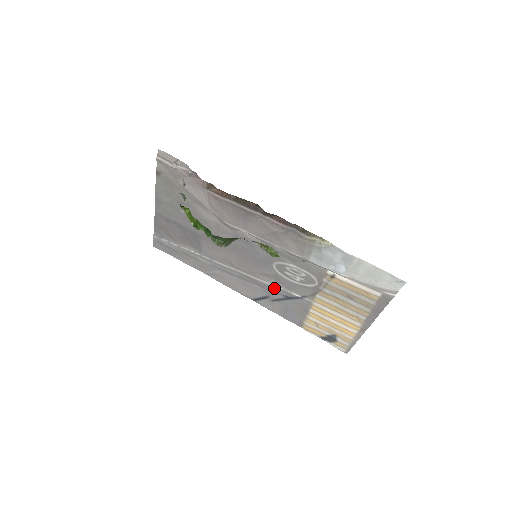
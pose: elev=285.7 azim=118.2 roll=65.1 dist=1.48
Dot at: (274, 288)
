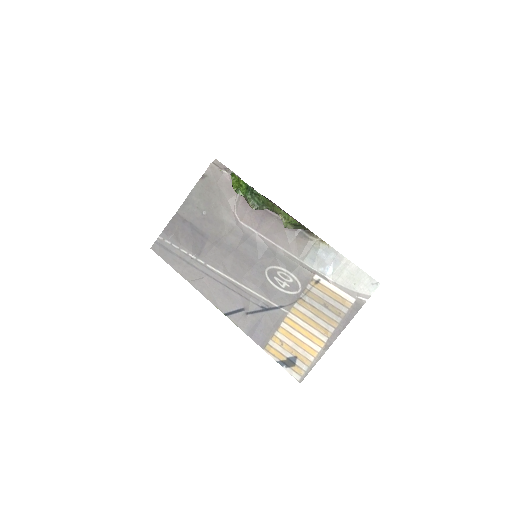
Dot at: (255, 297)
